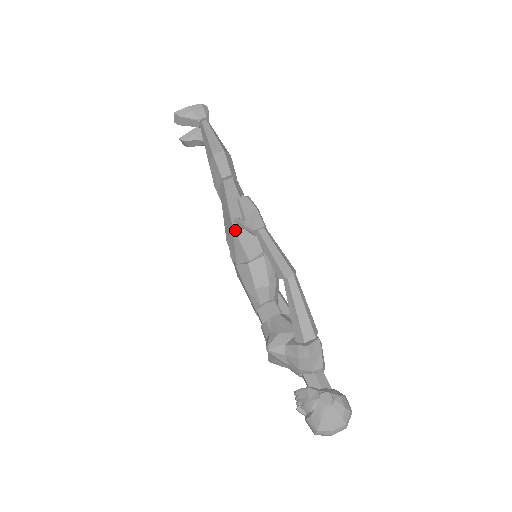
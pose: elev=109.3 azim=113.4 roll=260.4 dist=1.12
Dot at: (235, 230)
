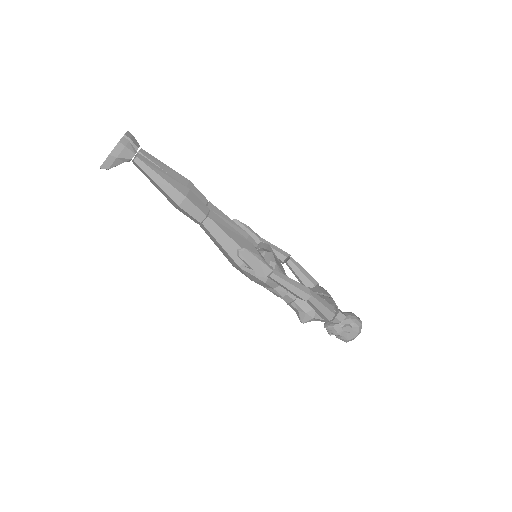
Dot at: occluded
